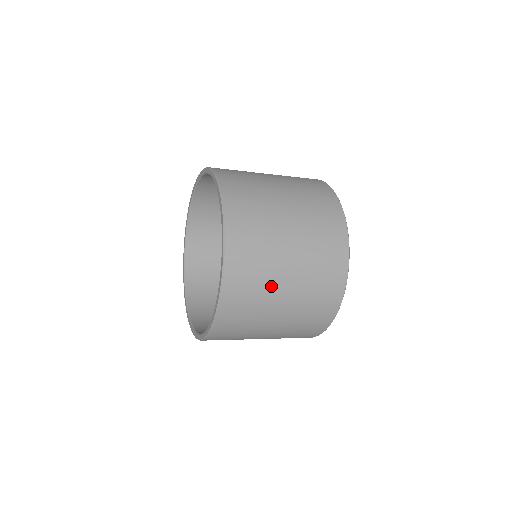
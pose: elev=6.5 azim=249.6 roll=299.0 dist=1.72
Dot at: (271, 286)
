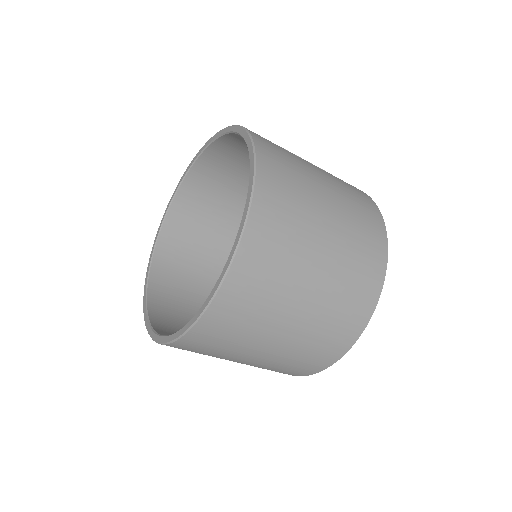
Dot at: (261, 332)
